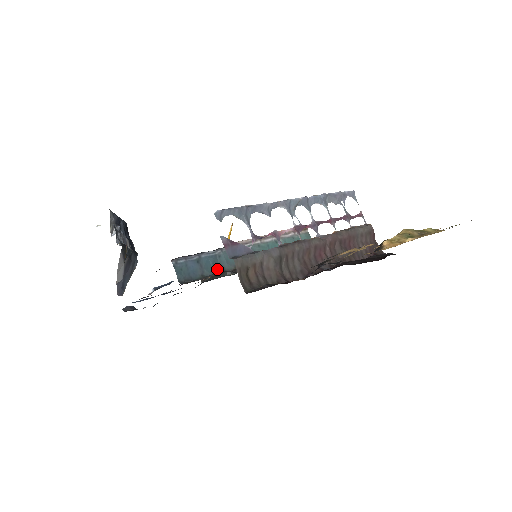
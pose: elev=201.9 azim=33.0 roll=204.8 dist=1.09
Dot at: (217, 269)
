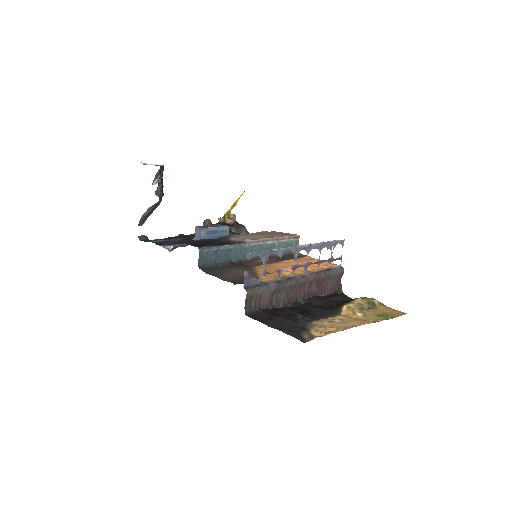
Dot at: (226, 259)
